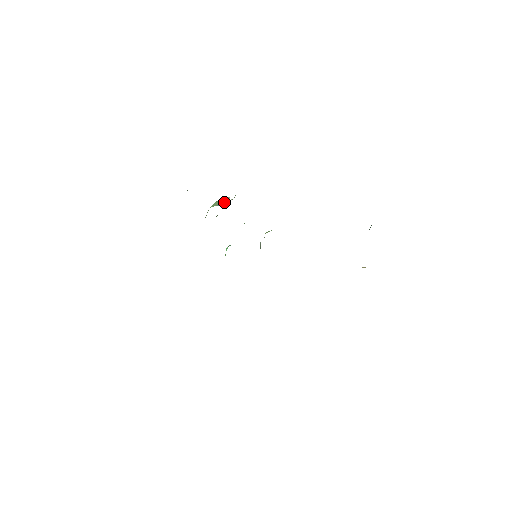
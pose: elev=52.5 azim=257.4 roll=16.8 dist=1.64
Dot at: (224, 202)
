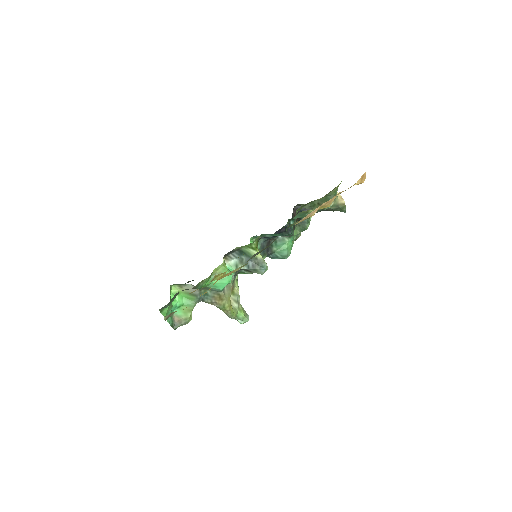
Dot at: occluded
